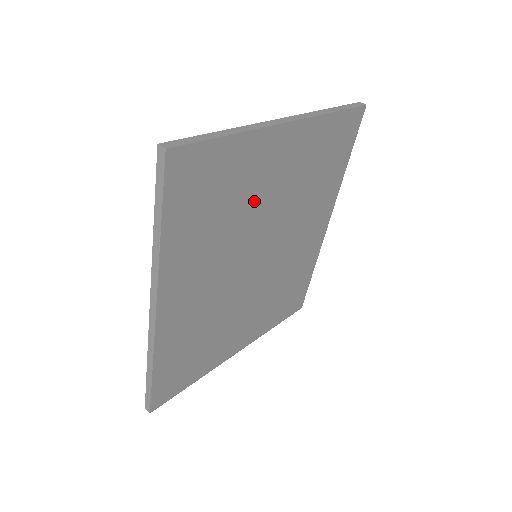
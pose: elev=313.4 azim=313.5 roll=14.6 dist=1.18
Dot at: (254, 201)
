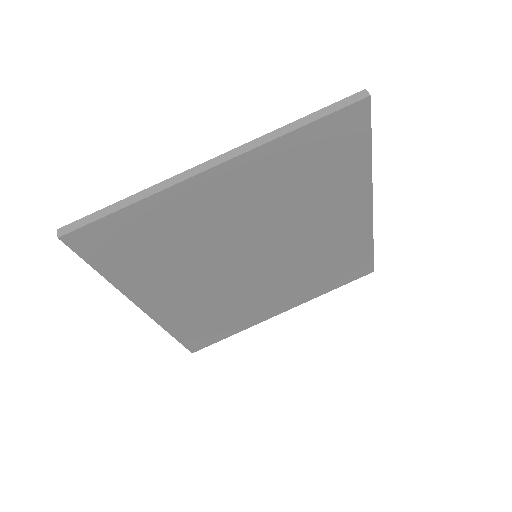
Dot at: (211, 230)
